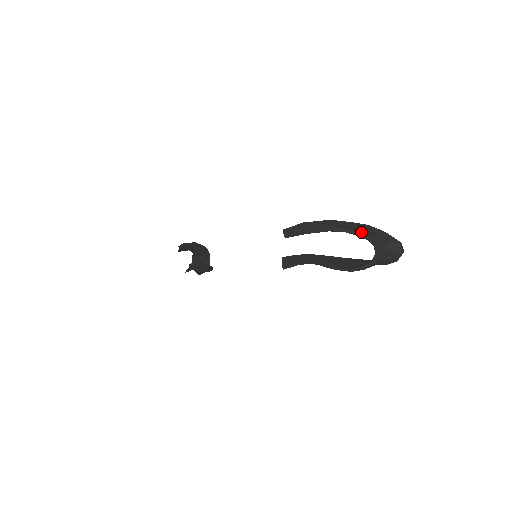
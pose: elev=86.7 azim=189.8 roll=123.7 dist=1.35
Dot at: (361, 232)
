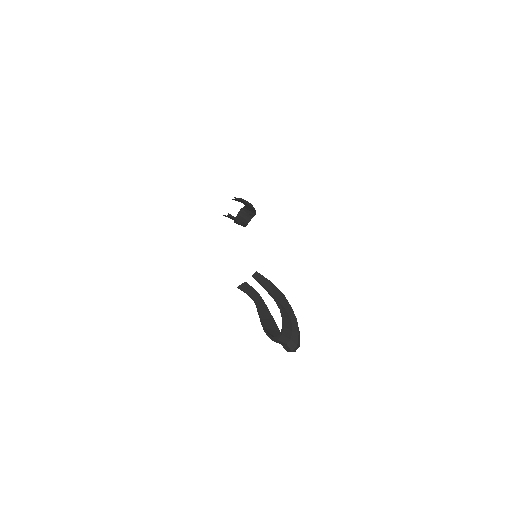
Dot at: (286, 319)
